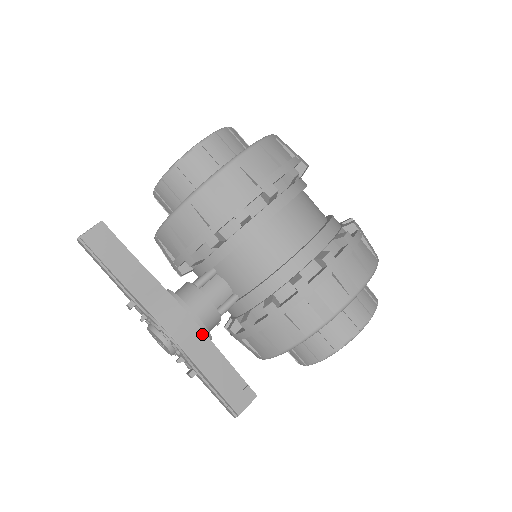
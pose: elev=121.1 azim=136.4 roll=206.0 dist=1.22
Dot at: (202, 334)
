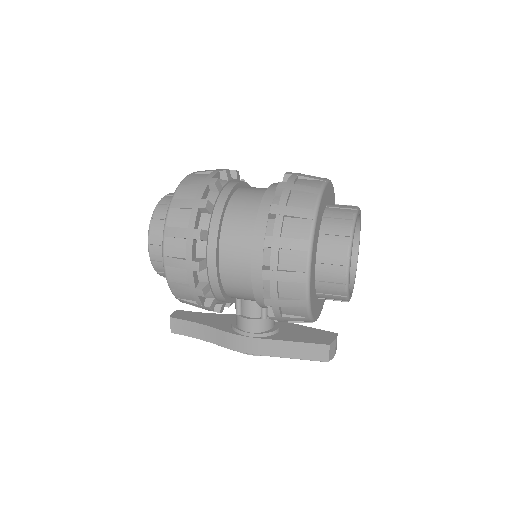
Dot at: (264, 341)
